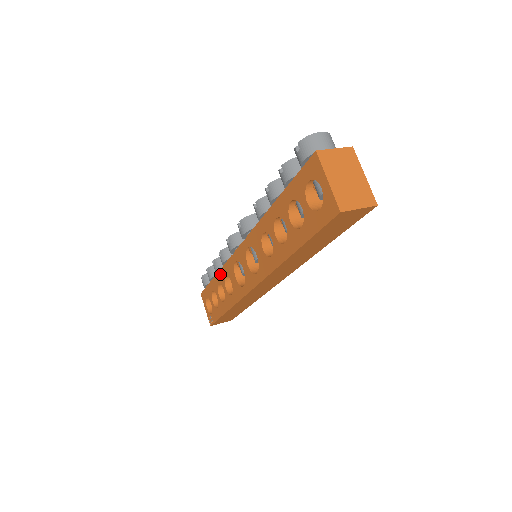
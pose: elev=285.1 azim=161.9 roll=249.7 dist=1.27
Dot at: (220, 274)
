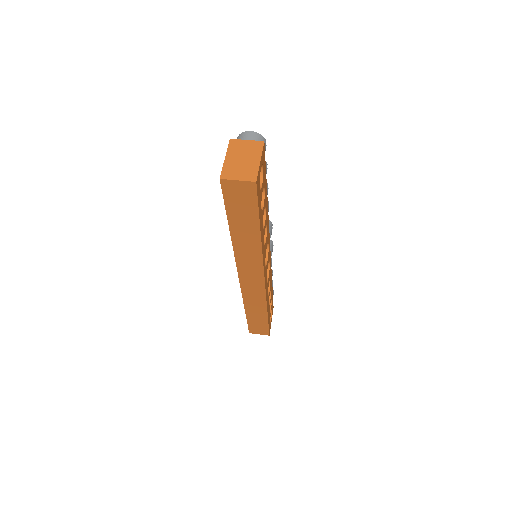
Dot at: occluded
